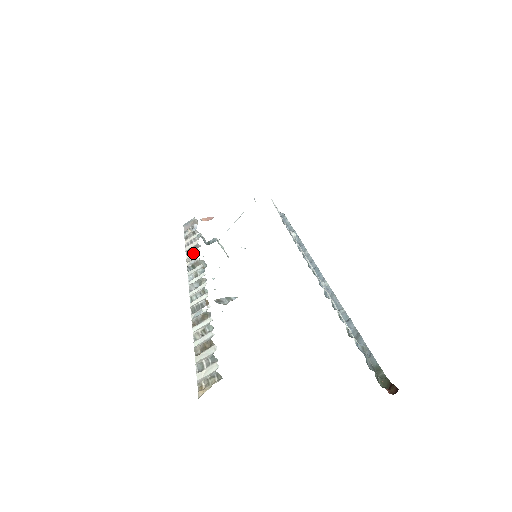
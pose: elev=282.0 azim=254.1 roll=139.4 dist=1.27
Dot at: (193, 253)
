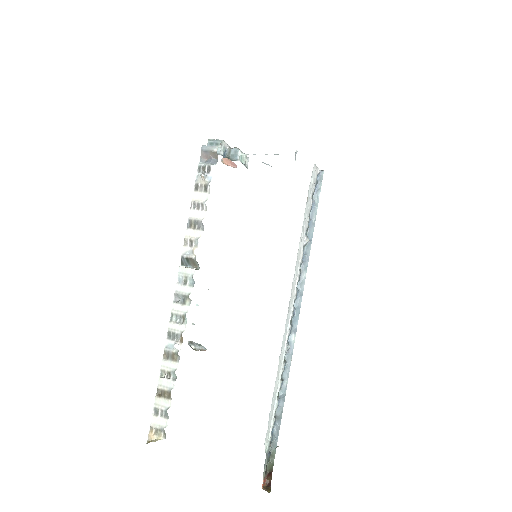
Dot at: (193, 235)
